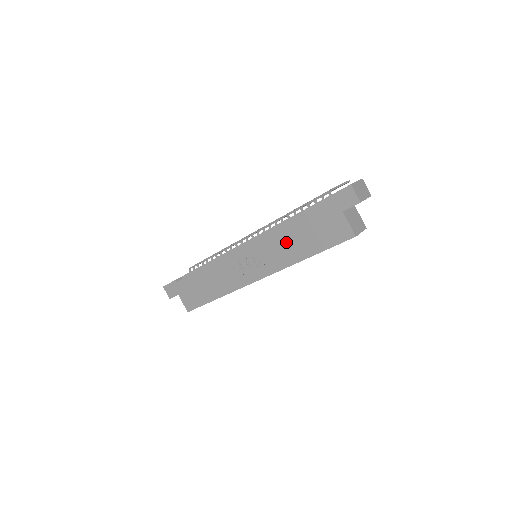
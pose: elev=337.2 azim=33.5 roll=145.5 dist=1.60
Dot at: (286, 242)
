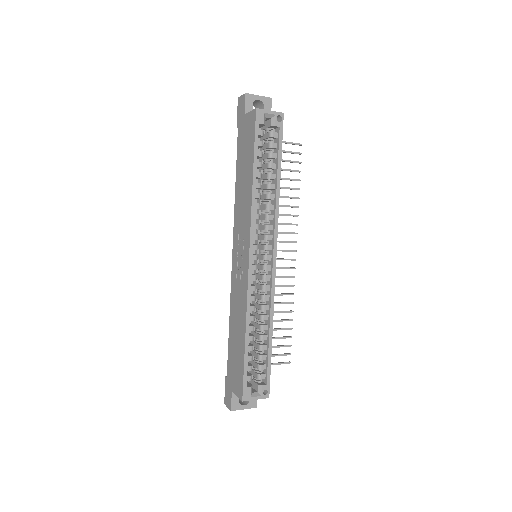
Dot at: (241, 193)
